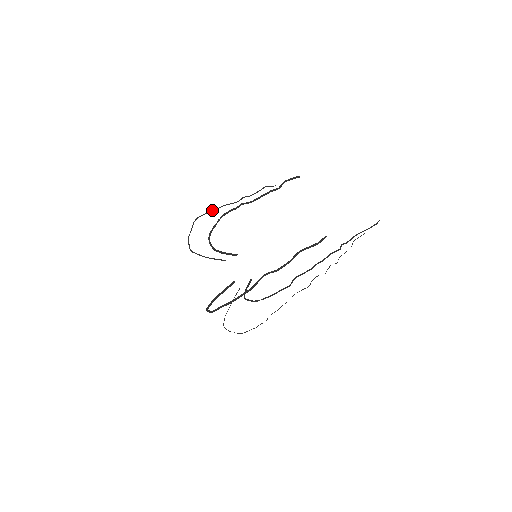
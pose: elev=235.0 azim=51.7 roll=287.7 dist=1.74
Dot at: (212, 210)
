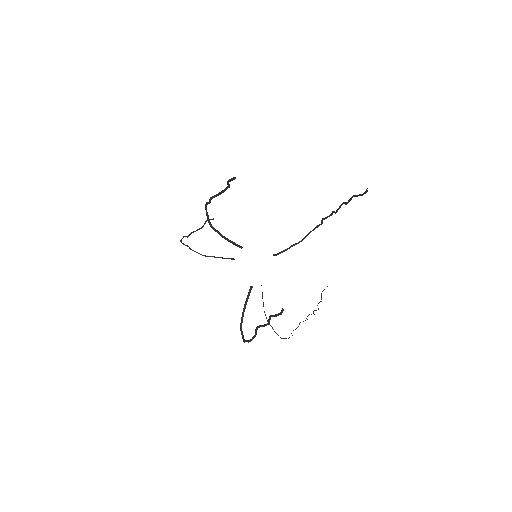
Dot at: (185, 236)
